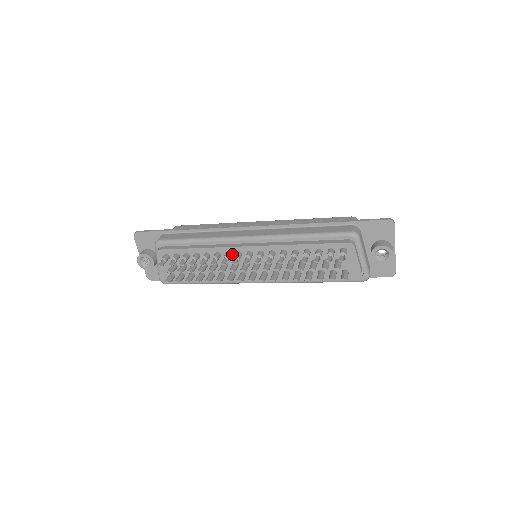
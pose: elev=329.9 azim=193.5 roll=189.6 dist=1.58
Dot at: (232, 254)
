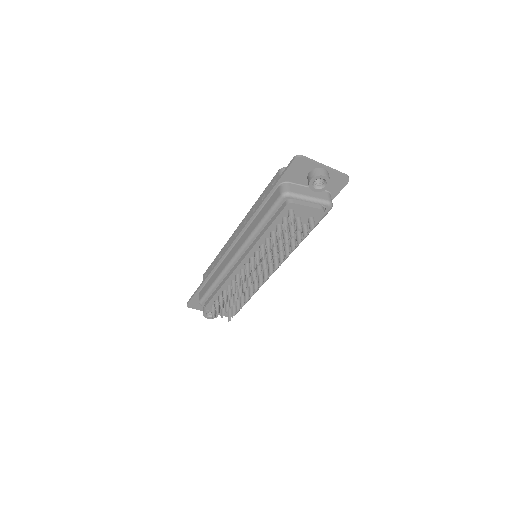
Dot at: (239, 274)
